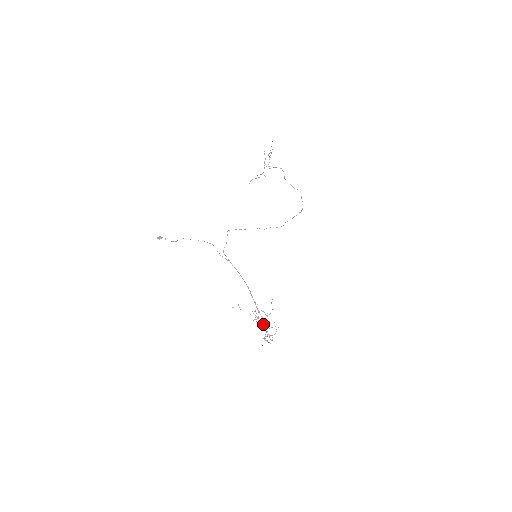
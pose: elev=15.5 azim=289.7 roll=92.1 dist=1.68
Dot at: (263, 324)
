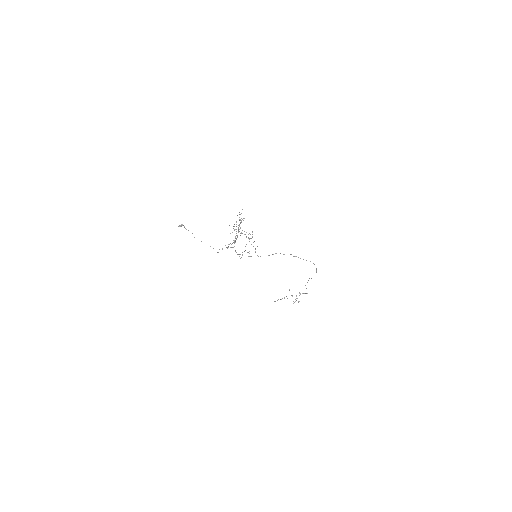
Dot at: (239, 231)
